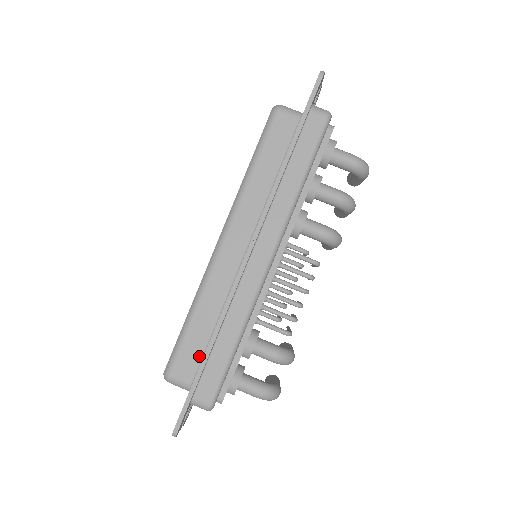
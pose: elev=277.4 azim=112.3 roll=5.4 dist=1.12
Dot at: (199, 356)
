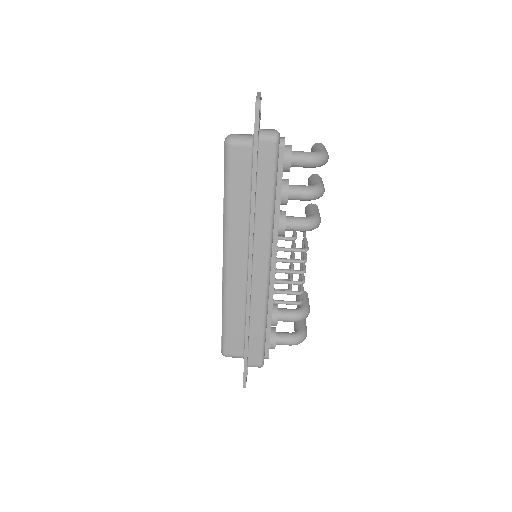
Dot at: (241, 339)
